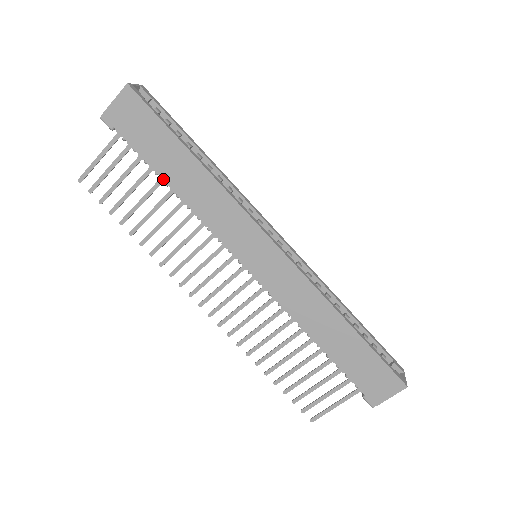
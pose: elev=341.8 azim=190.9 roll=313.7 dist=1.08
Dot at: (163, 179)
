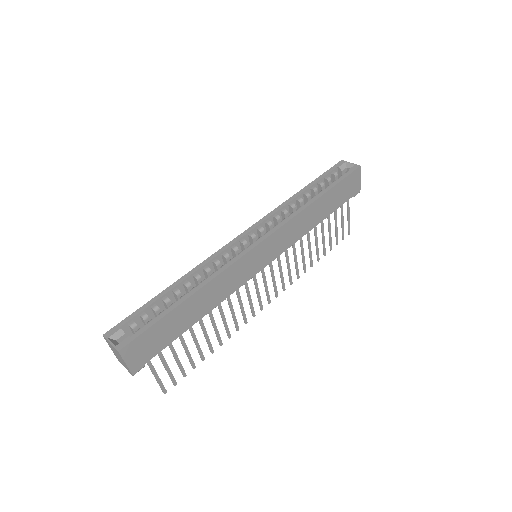
Dot at: occluded
